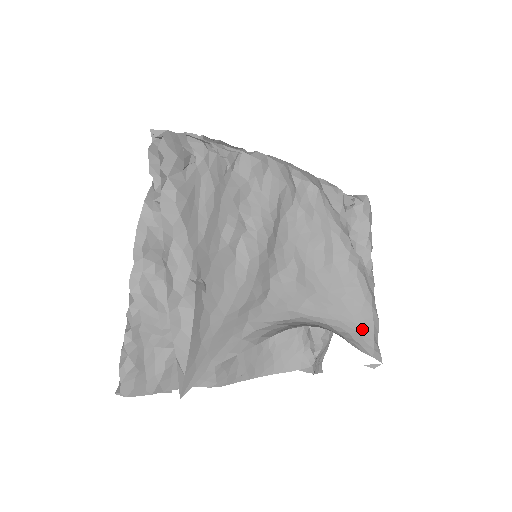
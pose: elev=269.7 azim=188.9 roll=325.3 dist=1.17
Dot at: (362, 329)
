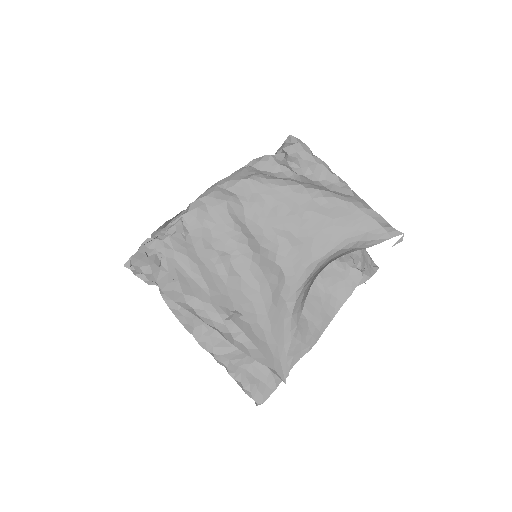
Dot at: (366, 229)
